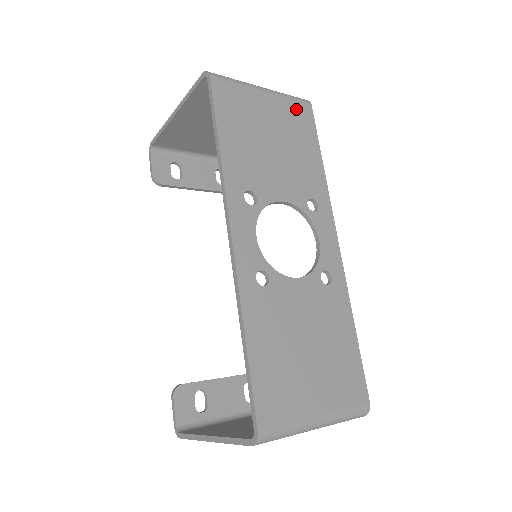
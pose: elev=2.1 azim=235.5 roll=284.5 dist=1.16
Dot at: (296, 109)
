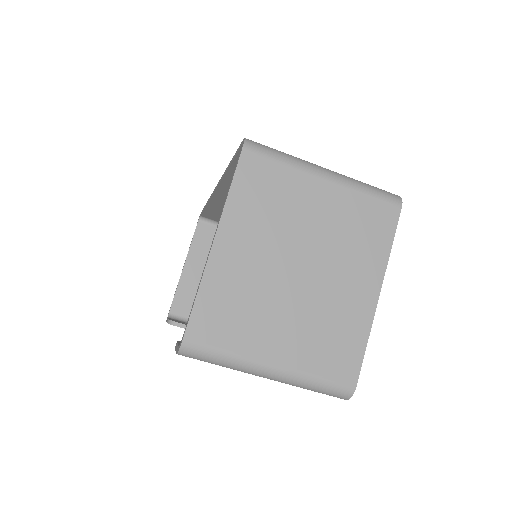
Dot at: occluded
